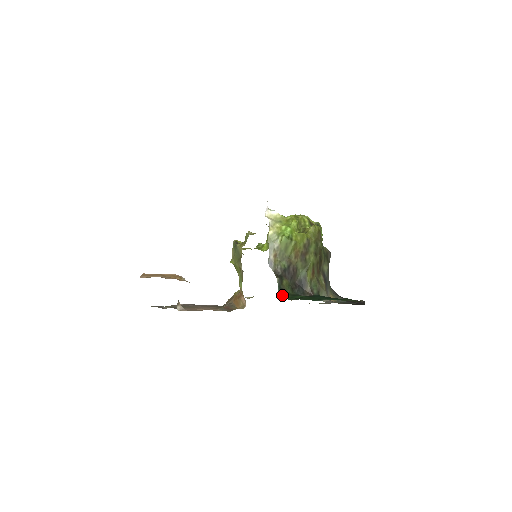
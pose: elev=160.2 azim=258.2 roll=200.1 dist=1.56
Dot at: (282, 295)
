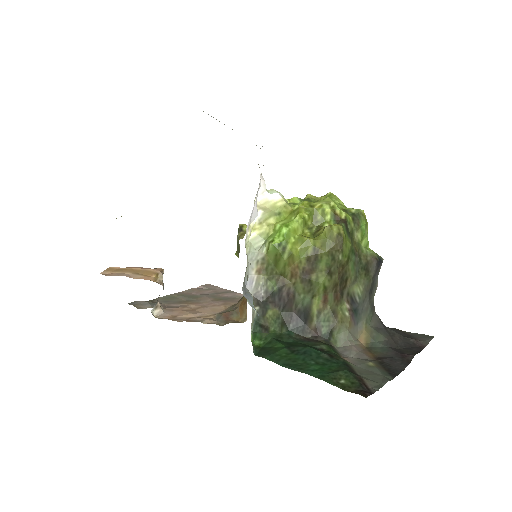
Dot at: (255, 337)
